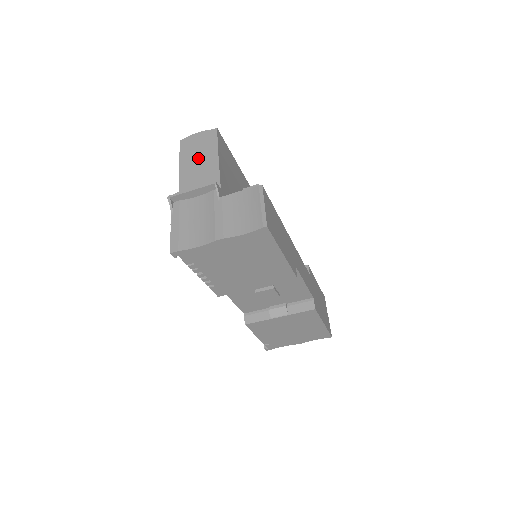
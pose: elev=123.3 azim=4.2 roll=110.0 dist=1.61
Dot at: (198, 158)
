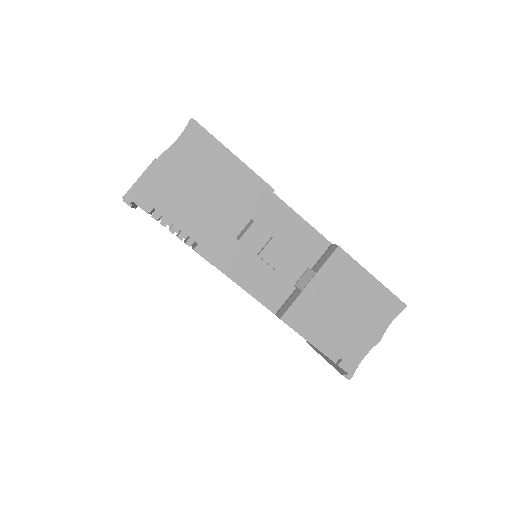
Dot at: occluded
